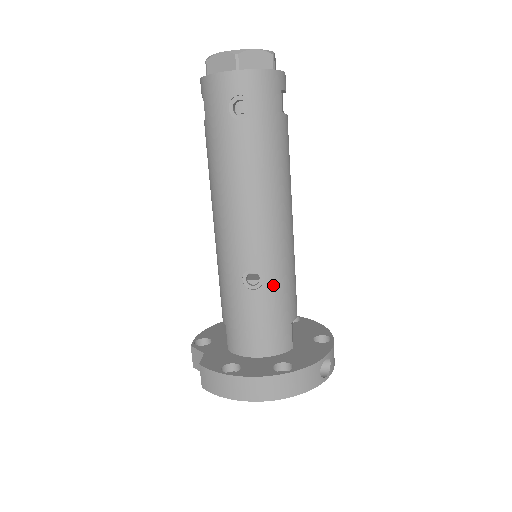
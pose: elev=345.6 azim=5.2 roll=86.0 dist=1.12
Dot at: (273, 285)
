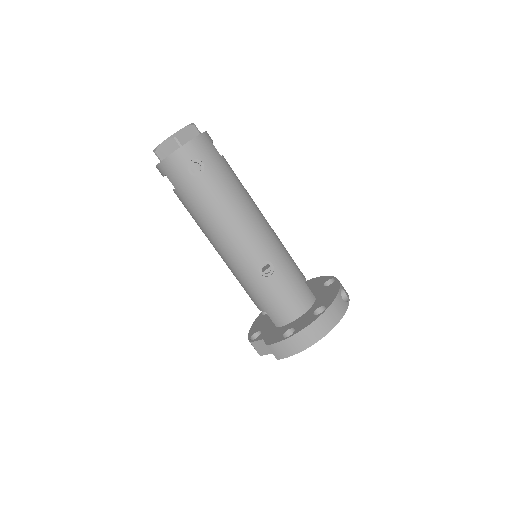
Dot at: (281, 265)
